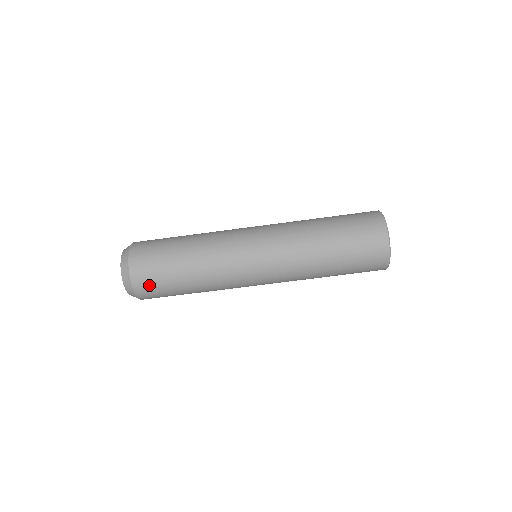
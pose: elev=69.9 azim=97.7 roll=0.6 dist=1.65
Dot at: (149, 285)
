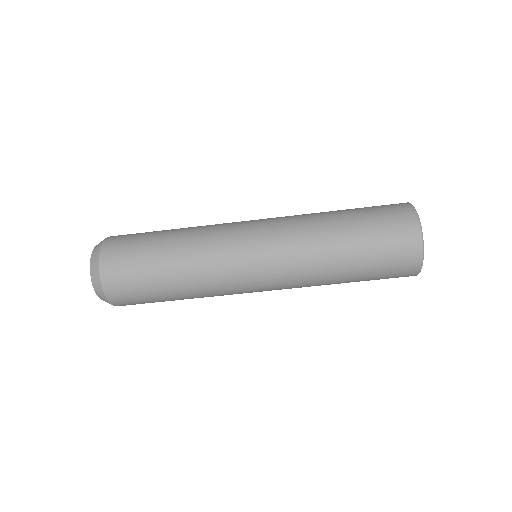
Dot at: (121, 281)
